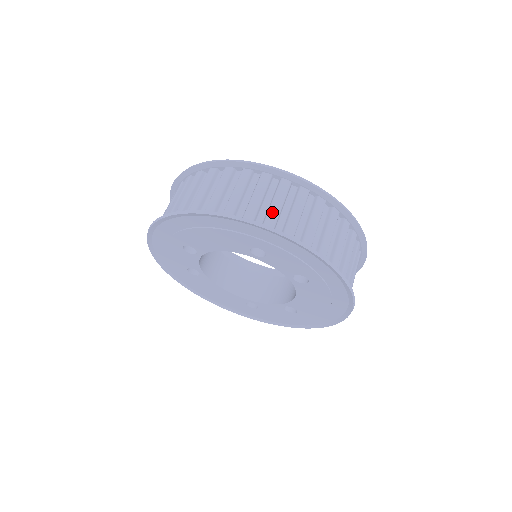
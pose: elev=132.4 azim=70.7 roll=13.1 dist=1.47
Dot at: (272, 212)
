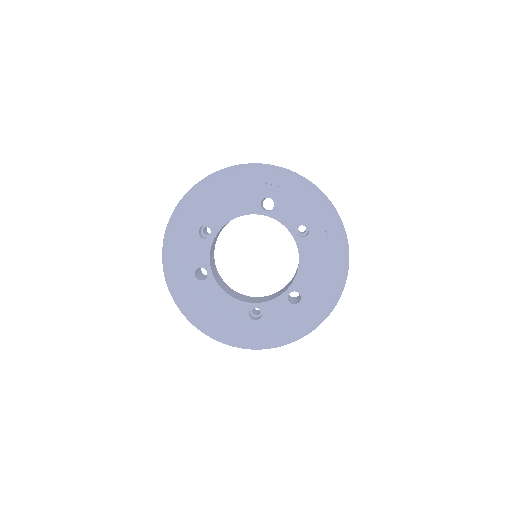
Dot at: occluded
